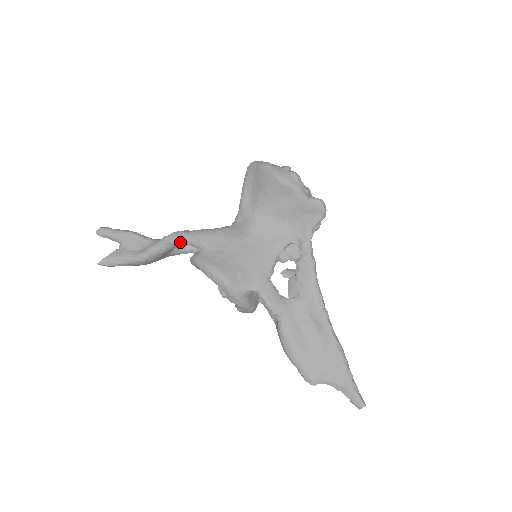
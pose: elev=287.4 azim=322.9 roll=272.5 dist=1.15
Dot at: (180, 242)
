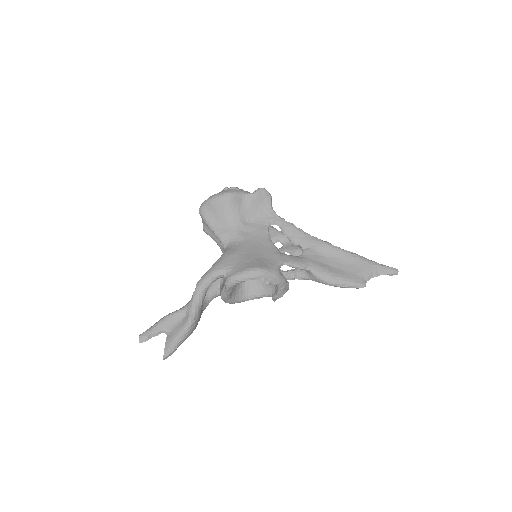
Dot at: (208, 283)
